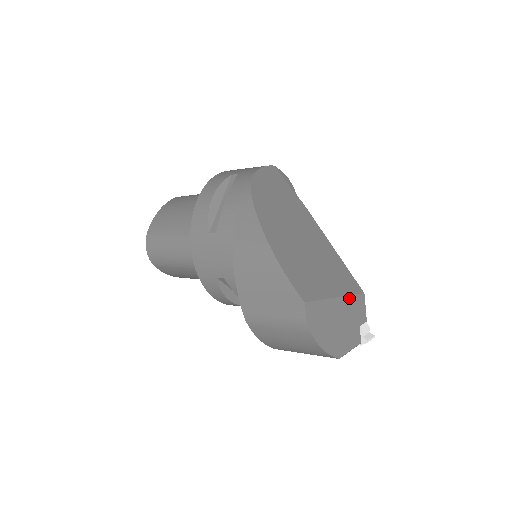
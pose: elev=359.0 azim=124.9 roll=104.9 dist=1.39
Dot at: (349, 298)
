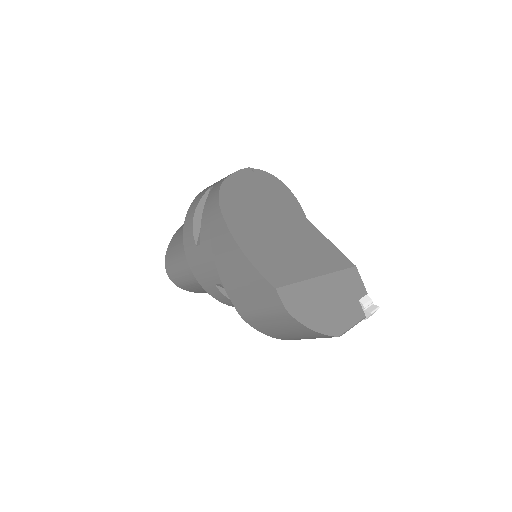
Dot at: (336, 274)
